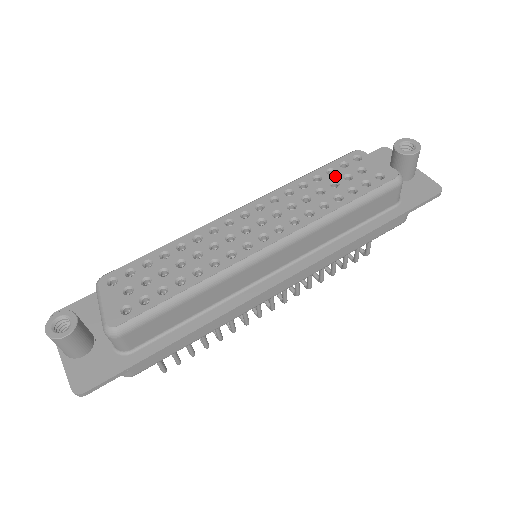
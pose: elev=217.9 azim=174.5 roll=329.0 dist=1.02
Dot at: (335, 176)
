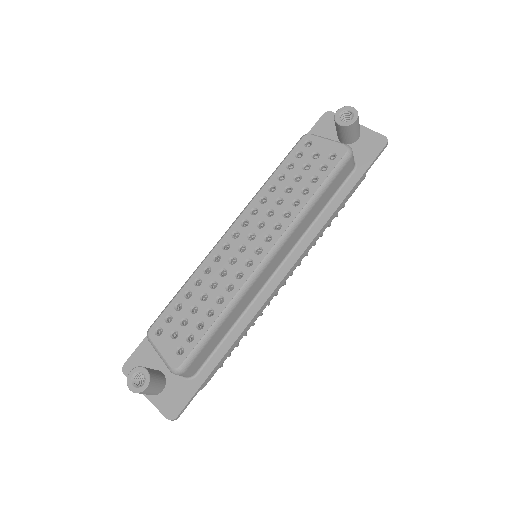
Dot at: (295, 169)
